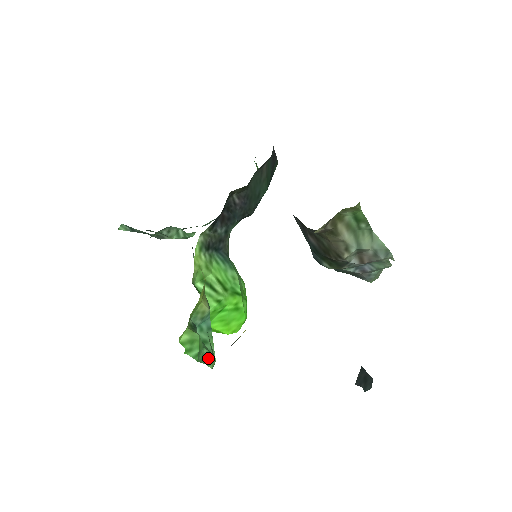
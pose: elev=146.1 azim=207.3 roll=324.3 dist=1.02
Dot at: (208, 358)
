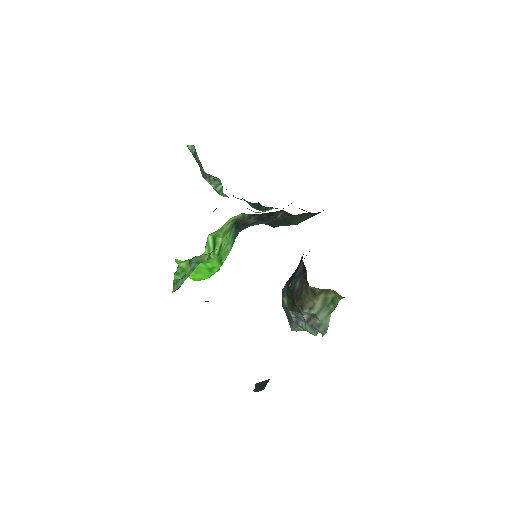
Dot at: (178, 286)
